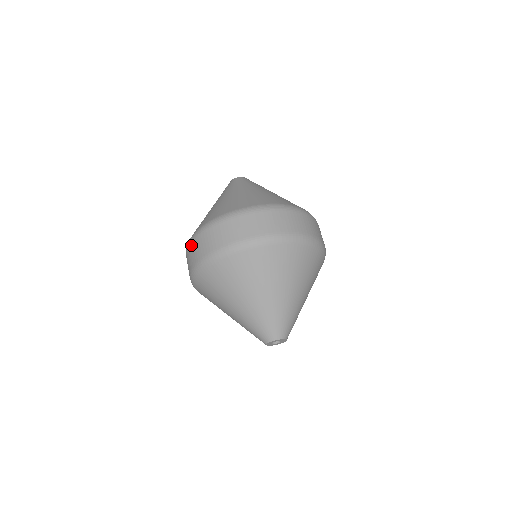
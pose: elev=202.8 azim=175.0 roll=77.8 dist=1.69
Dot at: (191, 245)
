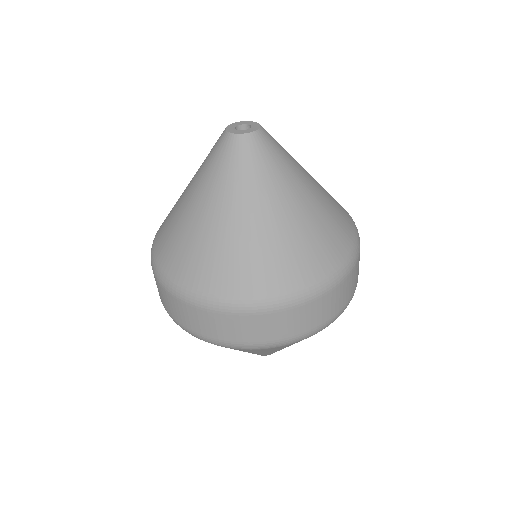
Dot at: occluded
